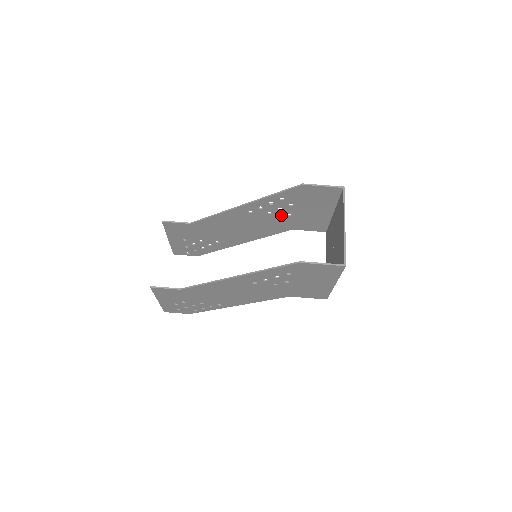
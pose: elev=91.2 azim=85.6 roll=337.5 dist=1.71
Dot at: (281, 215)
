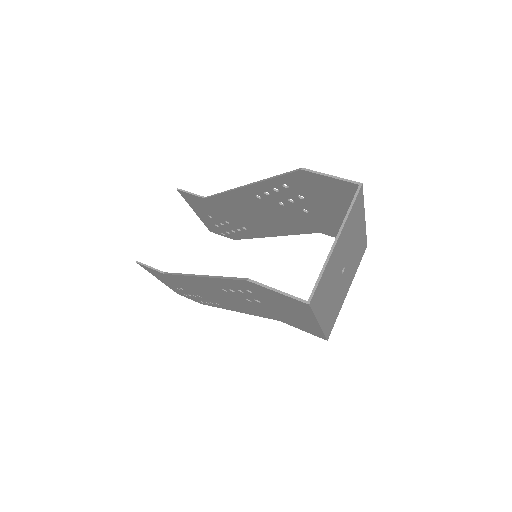
Dot at: (296, 209)
